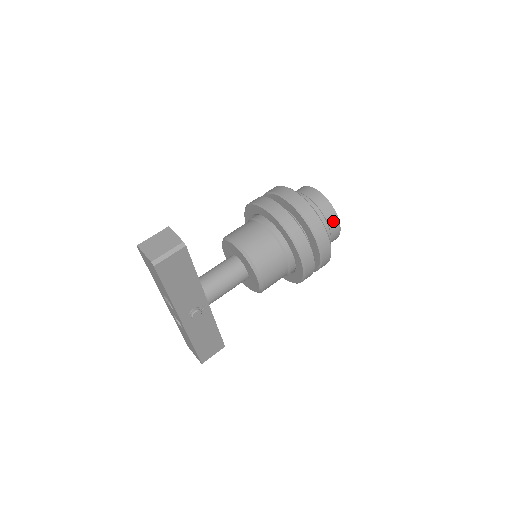
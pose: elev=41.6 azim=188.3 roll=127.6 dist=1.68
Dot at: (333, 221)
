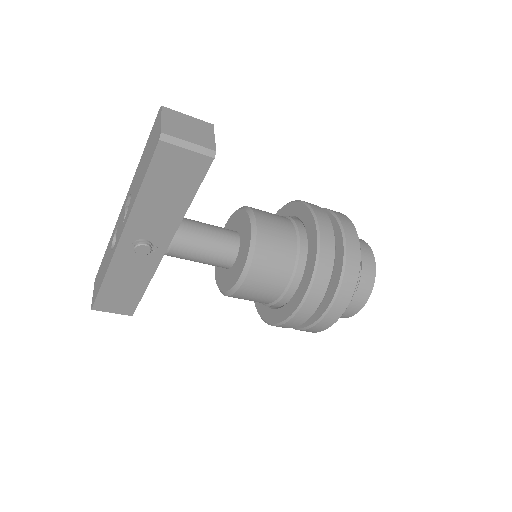
Dot at: (361, 297)
